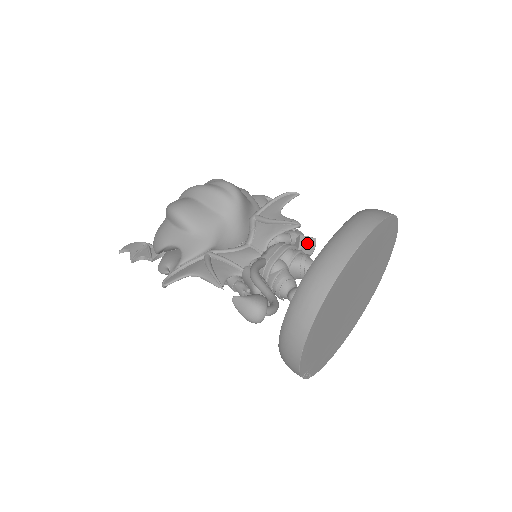
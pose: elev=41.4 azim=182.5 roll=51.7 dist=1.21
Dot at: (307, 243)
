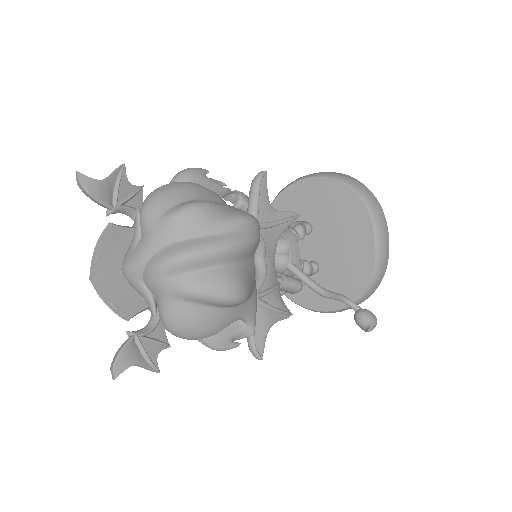
Dot at: occluded
